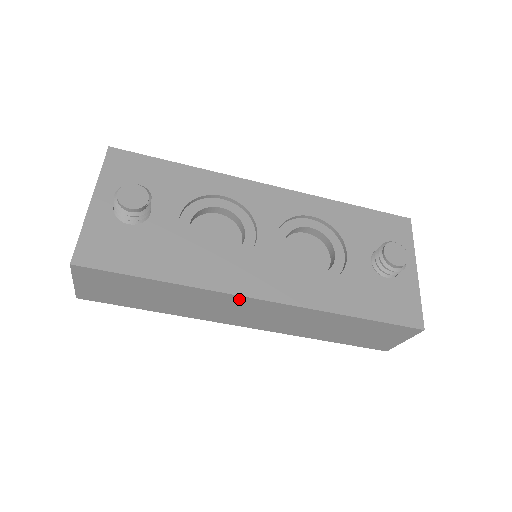
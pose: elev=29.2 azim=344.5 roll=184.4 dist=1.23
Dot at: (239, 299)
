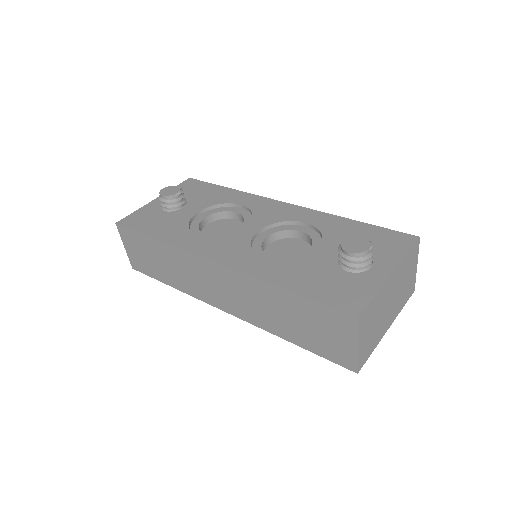
Dot at: (201, 261)
